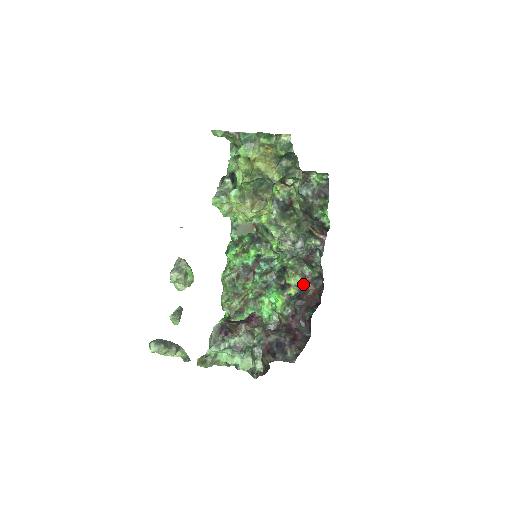
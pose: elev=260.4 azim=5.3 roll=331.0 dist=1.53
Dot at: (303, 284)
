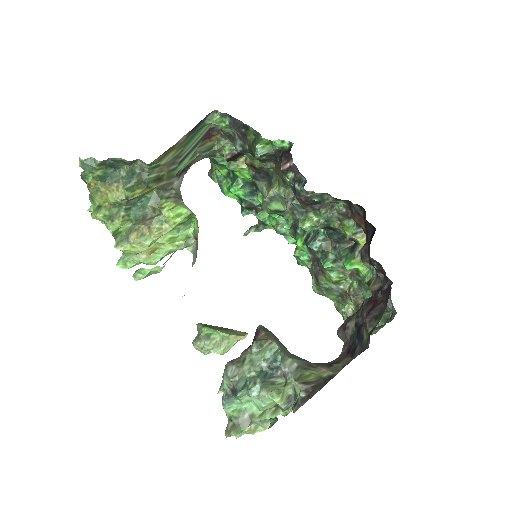
Dot at: (356, 225)
